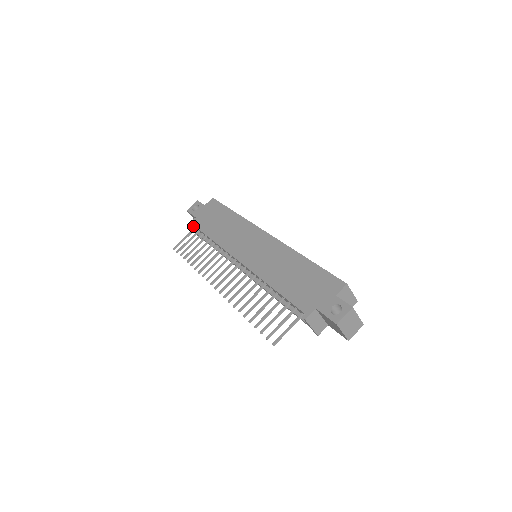
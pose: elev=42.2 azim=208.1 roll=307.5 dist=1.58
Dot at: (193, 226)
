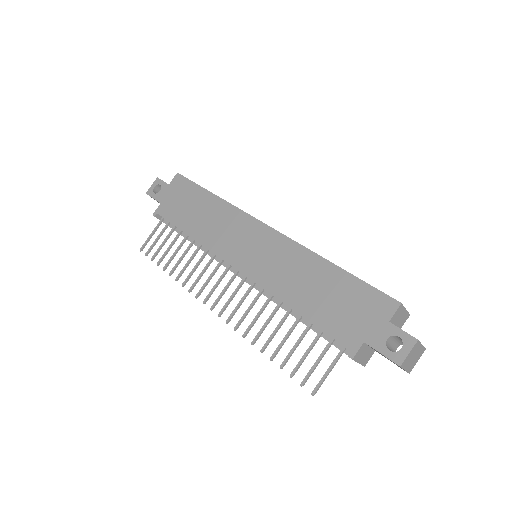
Dot at: (159, 215)
